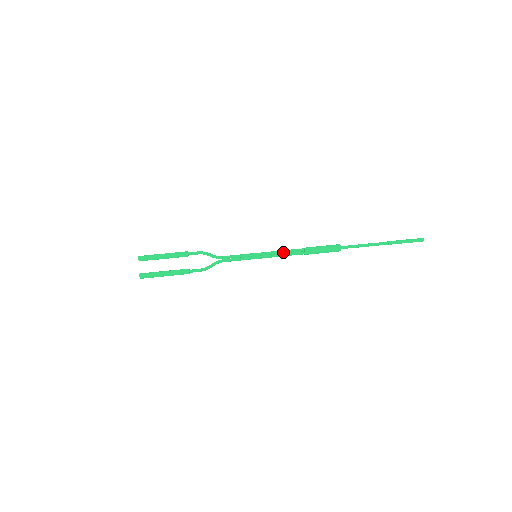
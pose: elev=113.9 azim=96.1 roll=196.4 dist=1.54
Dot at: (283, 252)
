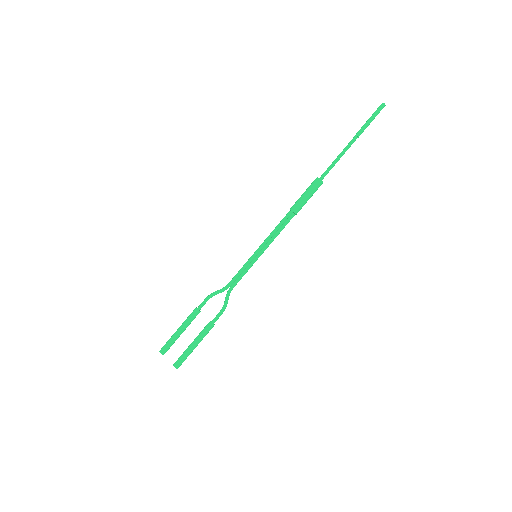
Dot at: (275, 231)
